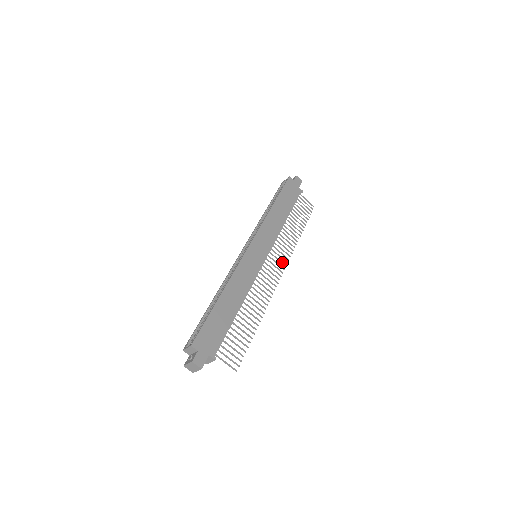
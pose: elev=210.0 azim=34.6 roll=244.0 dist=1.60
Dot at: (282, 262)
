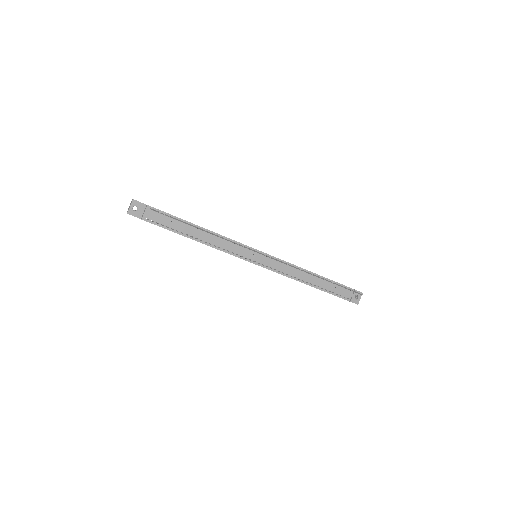
Dot at: (277, 260)
